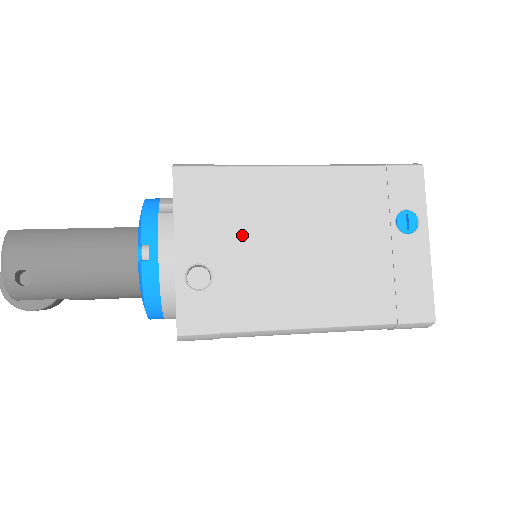
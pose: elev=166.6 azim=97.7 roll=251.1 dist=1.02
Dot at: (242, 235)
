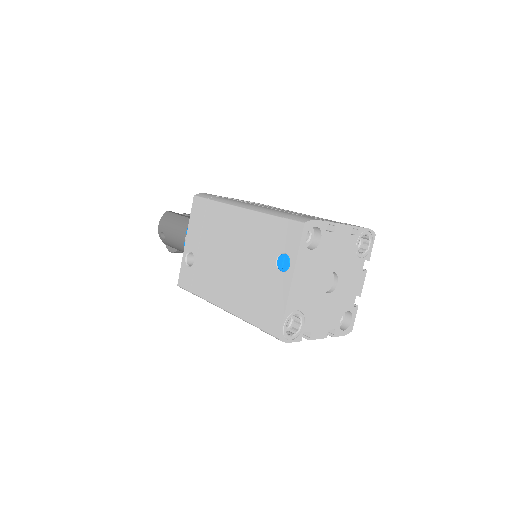
Dot at: (209, 242)
